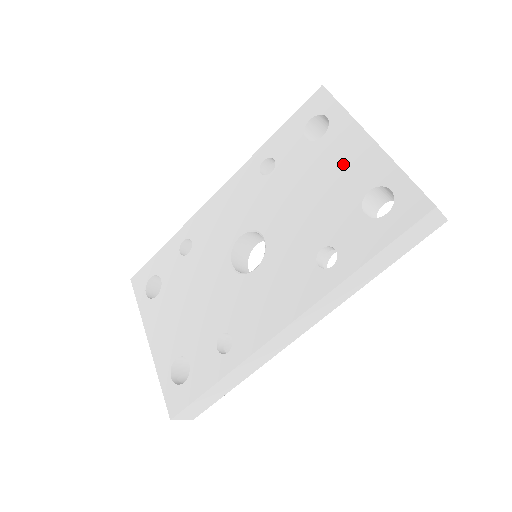
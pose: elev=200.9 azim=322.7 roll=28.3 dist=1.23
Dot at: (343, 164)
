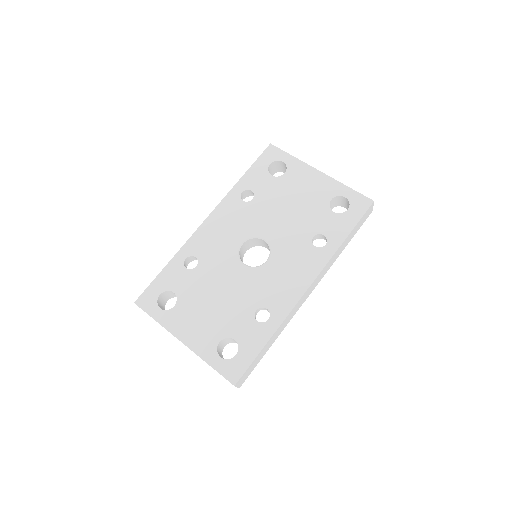
Dot at: (307, 187)
